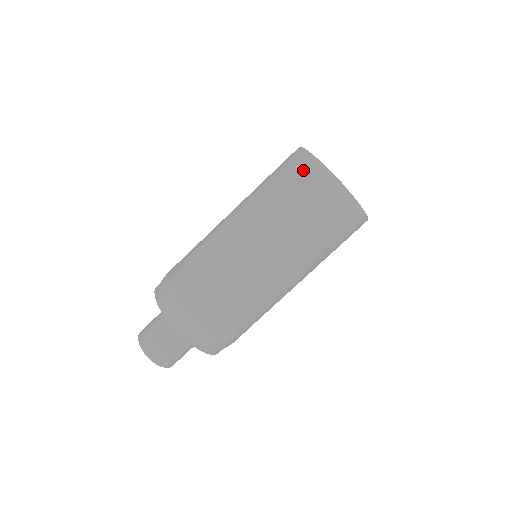
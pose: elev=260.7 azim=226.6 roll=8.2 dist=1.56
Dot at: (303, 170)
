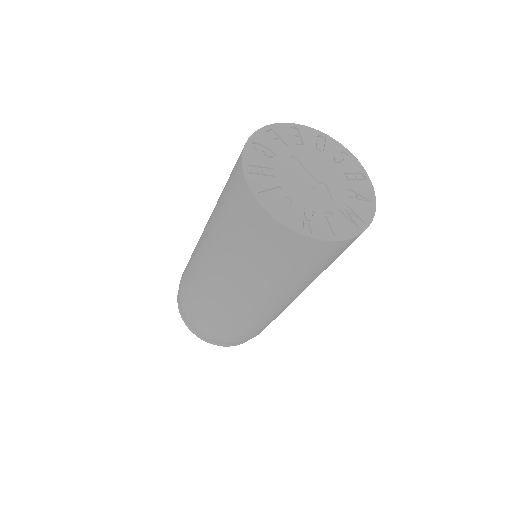
Dot at: (241, 206)
